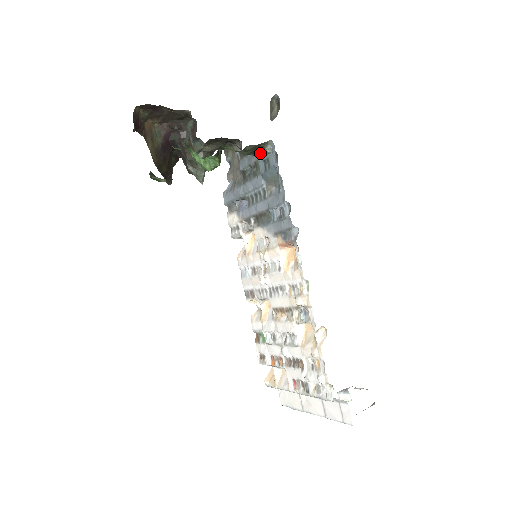
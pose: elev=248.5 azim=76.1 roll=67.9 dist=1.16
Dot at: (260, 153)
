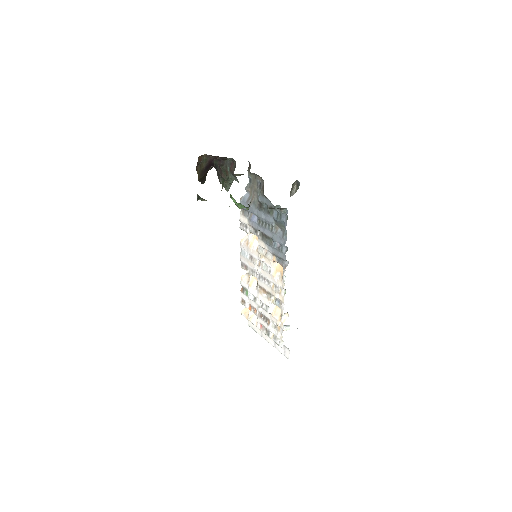
Dot at: (276, 206)
